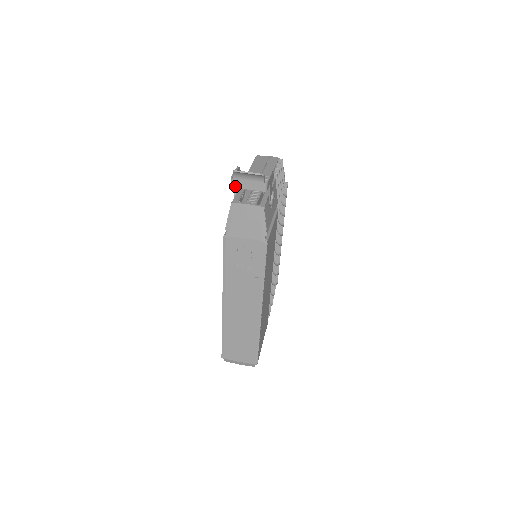
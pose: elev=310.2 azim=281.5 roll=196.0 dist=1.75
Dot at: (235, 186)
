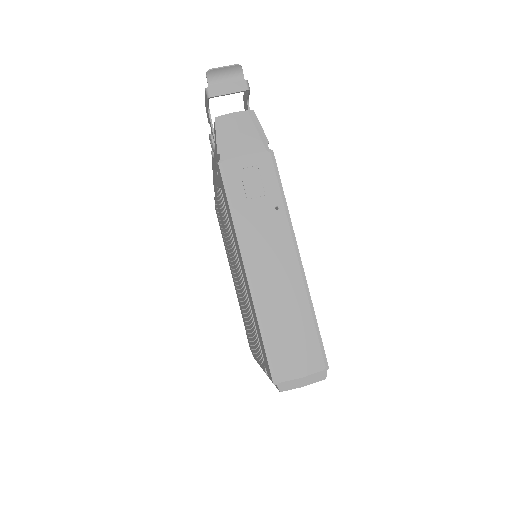
Dot at: (213, 95)
